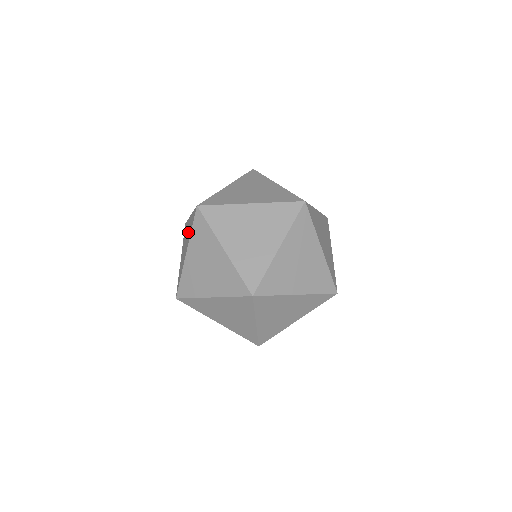
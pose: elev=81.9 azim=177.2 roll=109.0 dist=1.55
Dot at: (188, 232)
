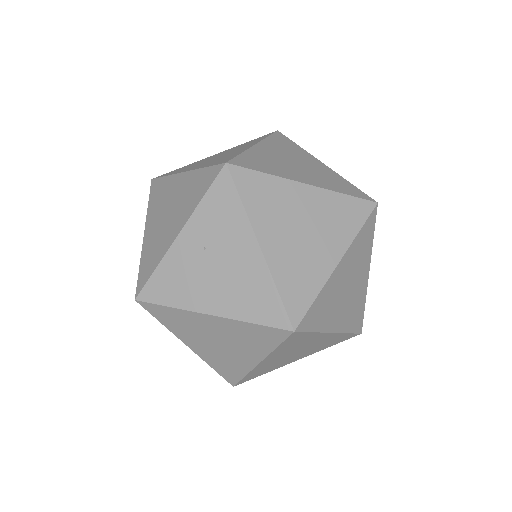
Dot at: occluded
